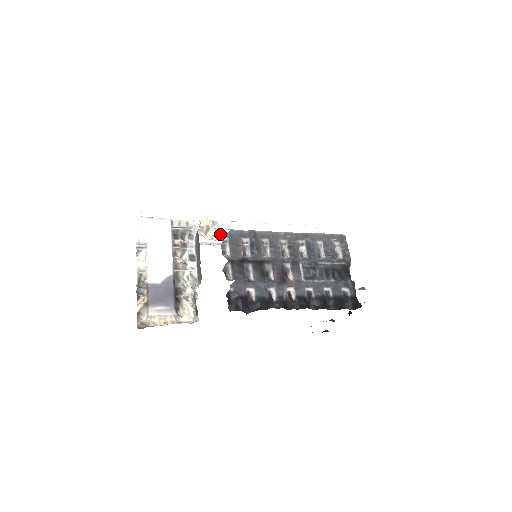
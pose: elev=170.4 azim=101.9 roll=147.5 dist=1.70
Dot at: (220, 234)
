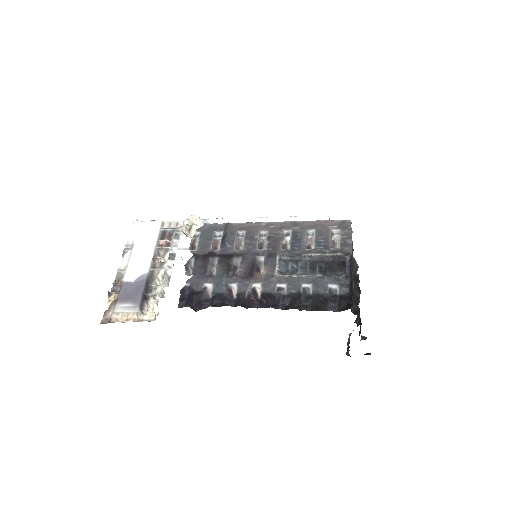
Dot at: occluded
